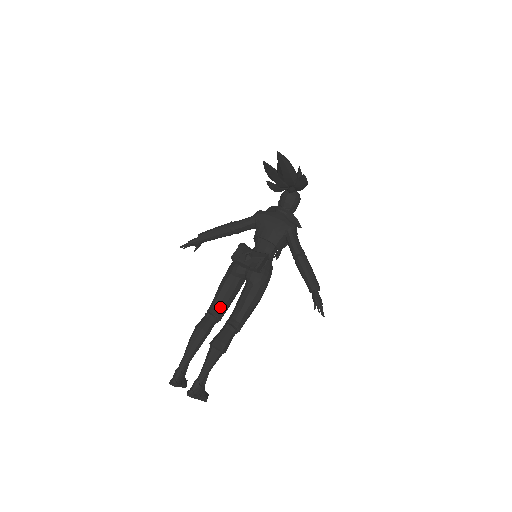
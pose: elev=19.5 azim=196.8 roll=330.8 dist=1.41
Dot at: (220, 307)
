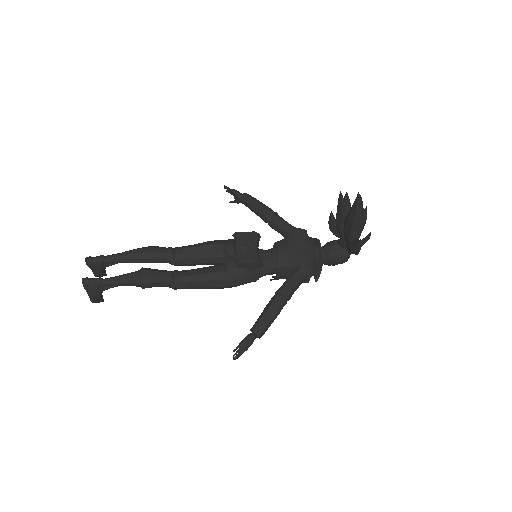
Dot at: (185, 256)
